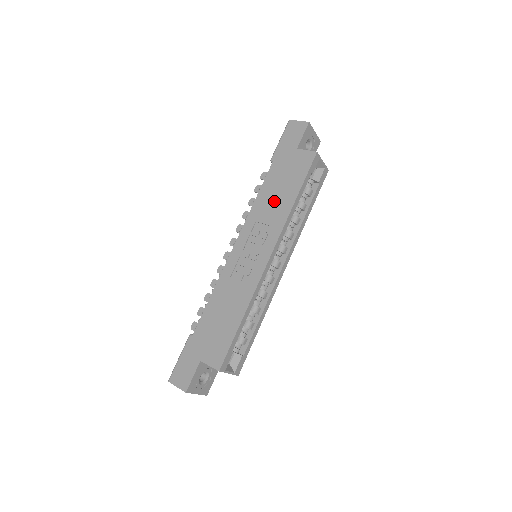
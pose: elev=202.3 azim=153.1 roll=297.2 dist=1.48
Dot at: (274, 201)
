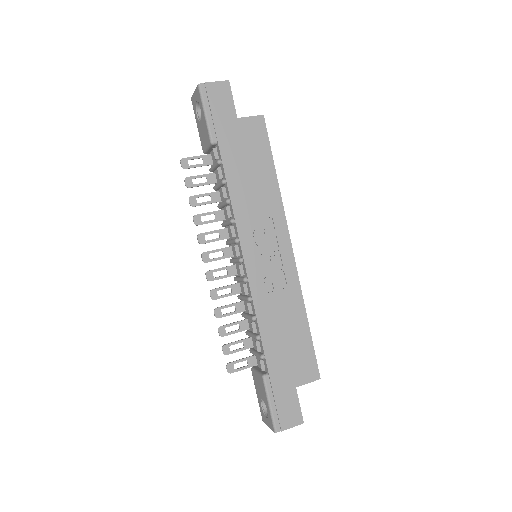
Dot at: (254, 189)
